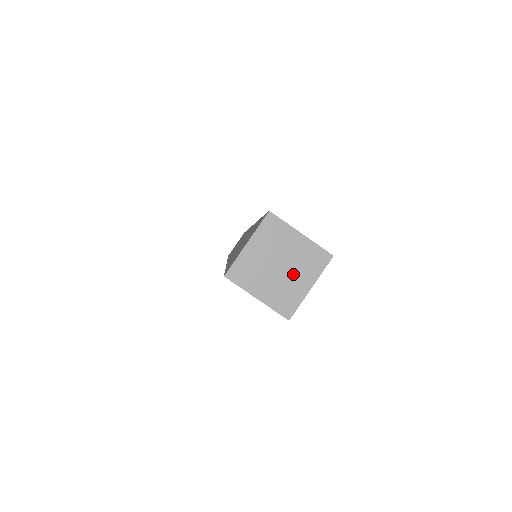
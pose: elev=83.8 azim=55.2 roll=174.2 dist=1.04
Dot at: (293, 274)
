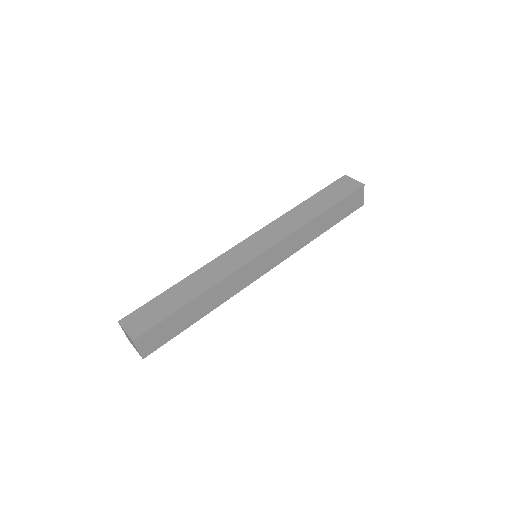
Dot at: (133, 345)
